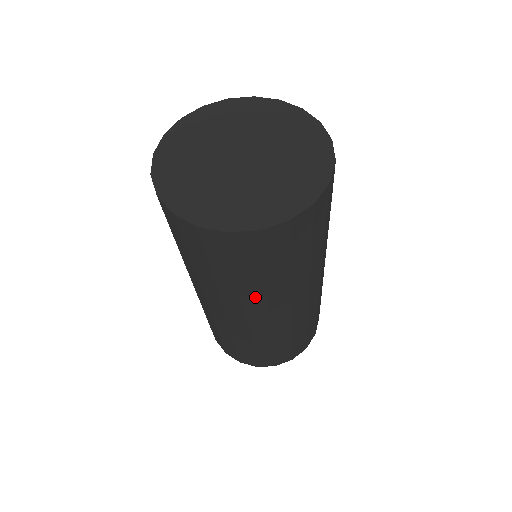
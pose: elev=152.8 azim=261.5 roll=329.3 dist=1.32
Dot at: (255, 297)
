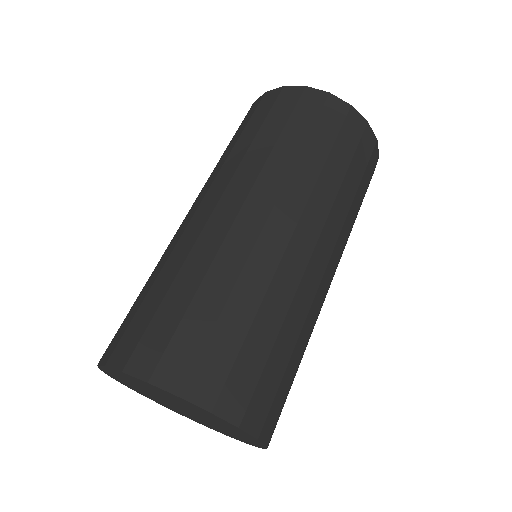
Dot at: occluded
